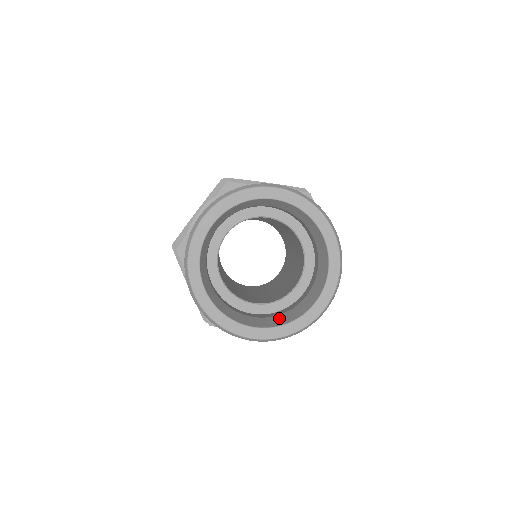
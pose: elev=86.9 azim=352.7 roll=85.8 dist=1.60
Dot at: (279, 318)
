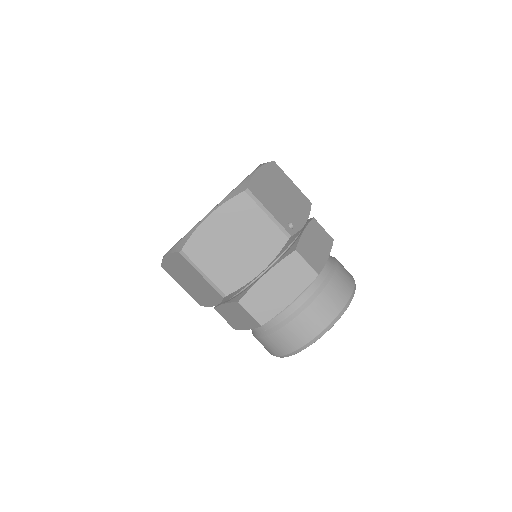
Dot at: occluded
